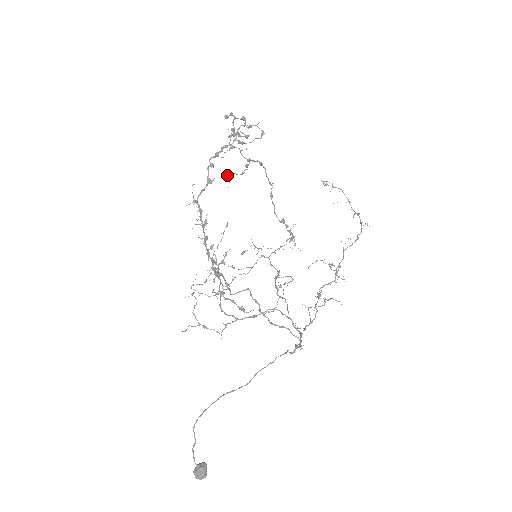
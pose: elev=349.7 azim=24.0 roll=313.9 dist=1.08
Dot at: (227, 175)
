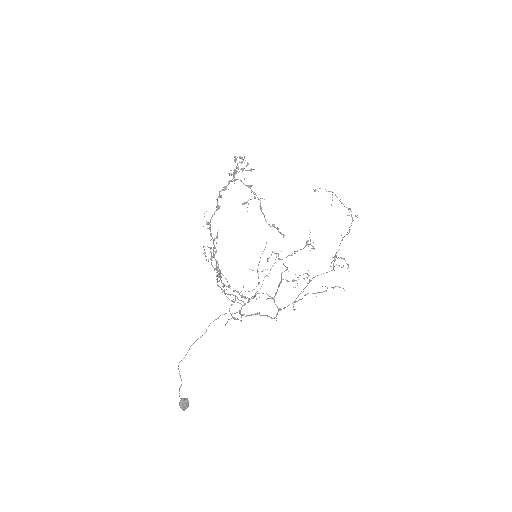
Dot at: (244, 202)
